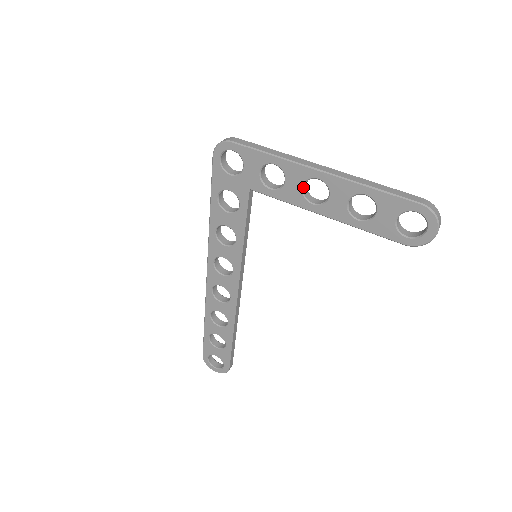
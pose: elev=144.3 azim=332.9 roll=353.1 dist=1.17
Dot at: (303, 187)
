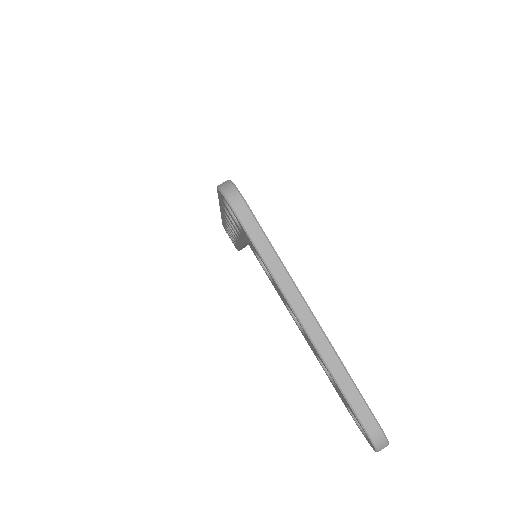
Dot at: occluded
